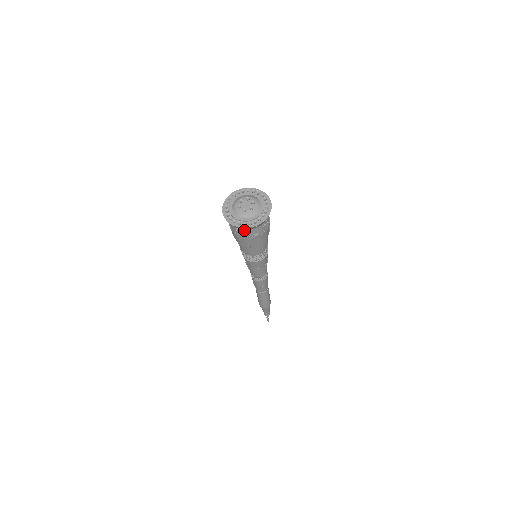
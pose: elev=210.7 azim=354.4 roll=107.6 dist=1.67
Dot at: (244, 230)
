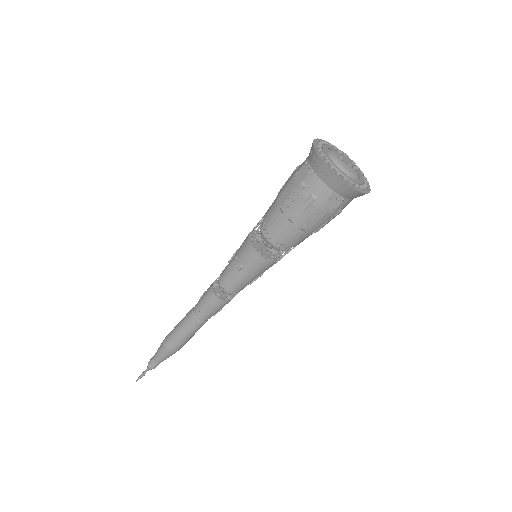
Dot at: (313, 172)
